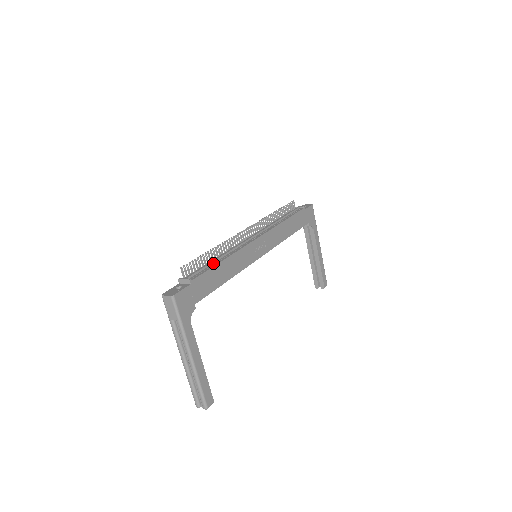
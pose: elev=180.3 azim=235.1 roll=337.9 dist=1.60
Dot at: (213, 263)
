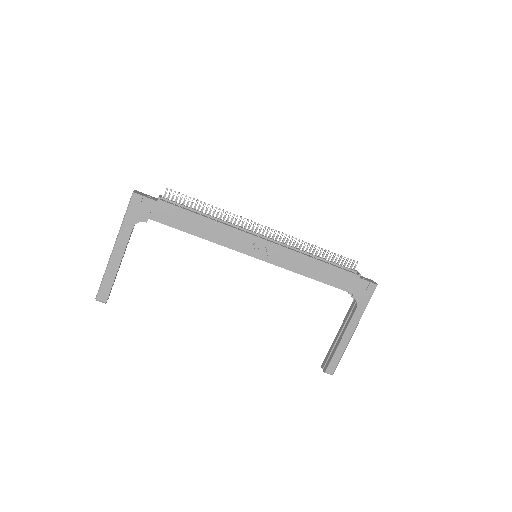
Dot at: (199, 213)
